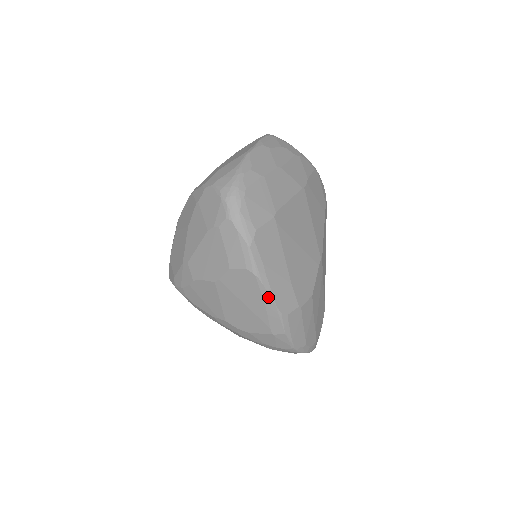
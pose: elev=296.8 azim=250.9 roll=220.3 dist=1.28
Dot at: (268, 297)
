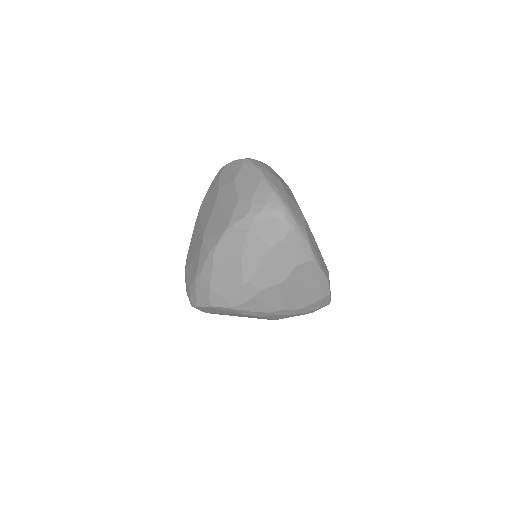
Dot at: (322, 273)
